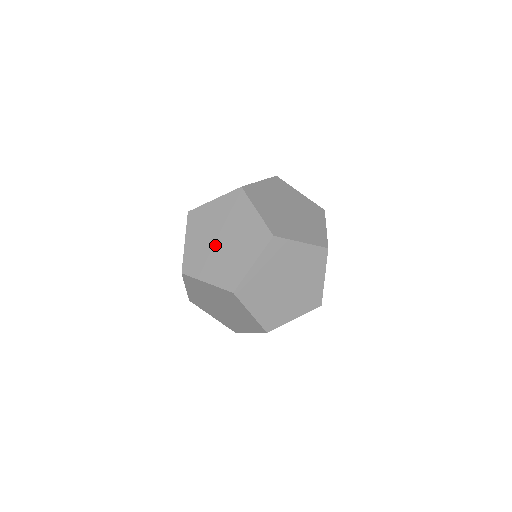
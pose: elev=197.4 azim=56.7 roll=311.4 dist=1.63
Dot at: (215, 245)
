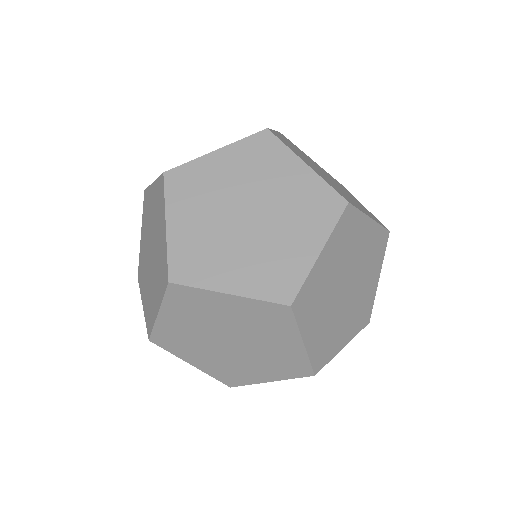
Dot at: (234, 225)
